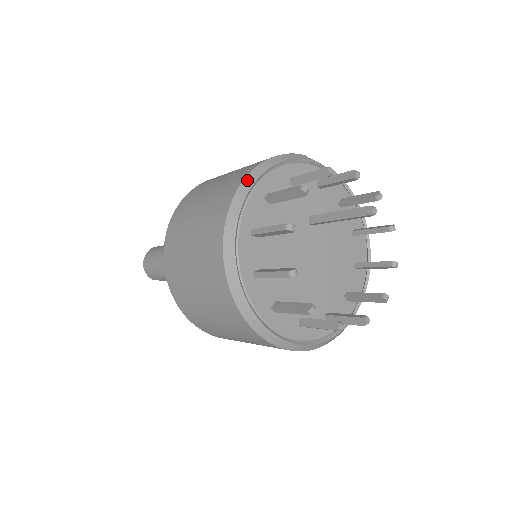
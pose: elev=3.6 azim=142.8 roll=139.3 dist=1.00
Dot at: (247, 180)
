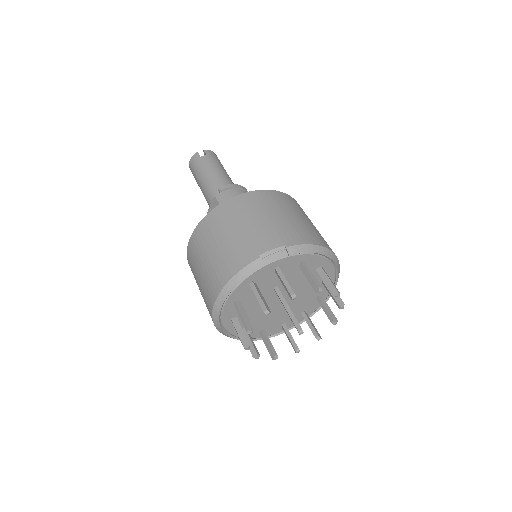
Dot at: (218, 302)
